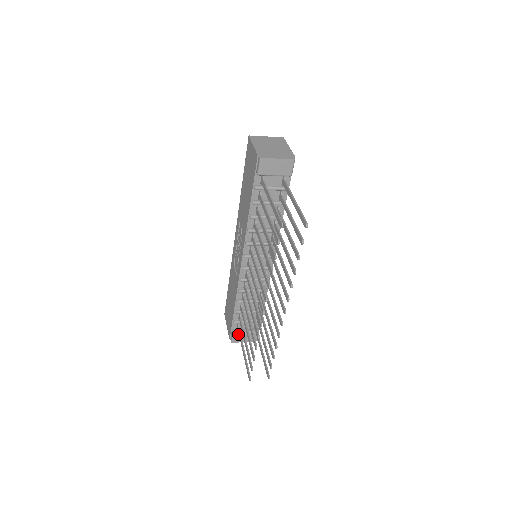
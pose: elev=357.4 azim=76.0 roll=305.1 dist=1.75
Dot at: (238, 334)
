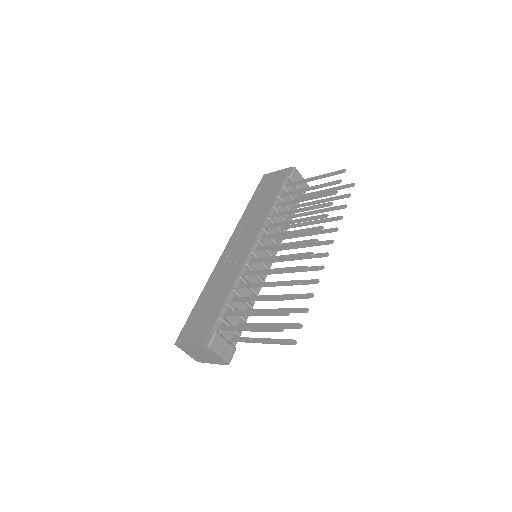
Dot at: (219, 337)
